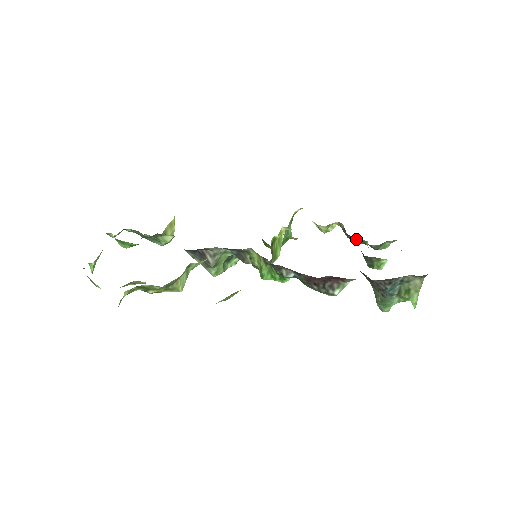
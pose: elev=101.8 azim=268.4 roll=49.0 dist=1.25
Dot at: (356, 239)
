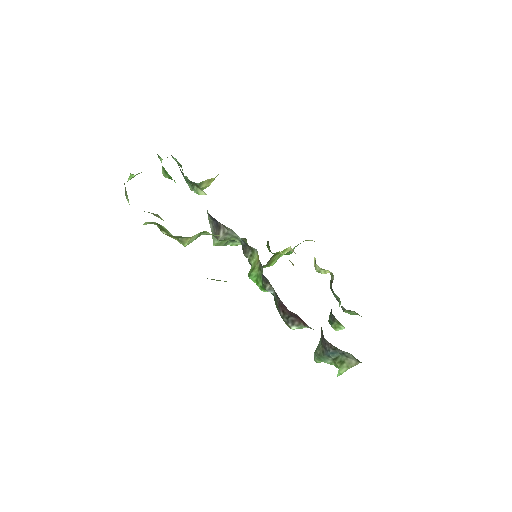
Dot at: (335, 294)
